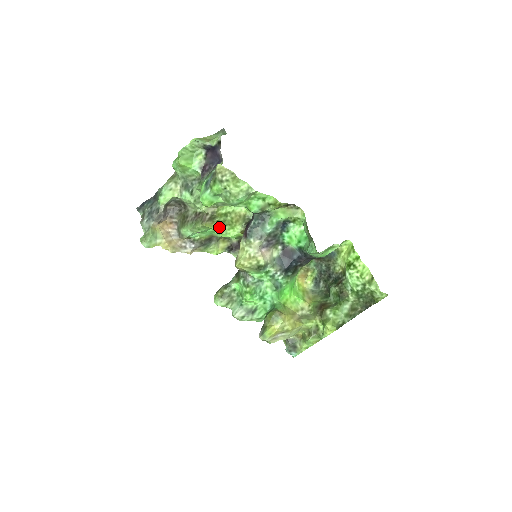
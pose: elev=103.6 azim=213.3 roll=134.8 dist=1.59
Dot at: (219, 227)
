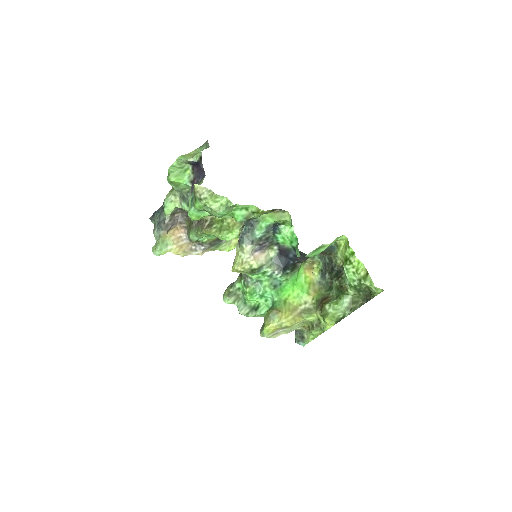
Dot at: (217, 233)
